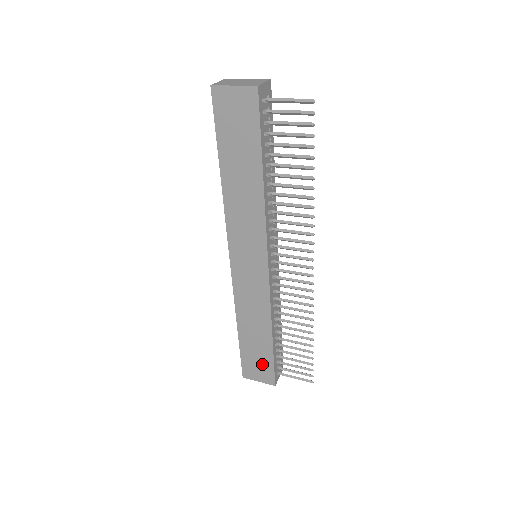
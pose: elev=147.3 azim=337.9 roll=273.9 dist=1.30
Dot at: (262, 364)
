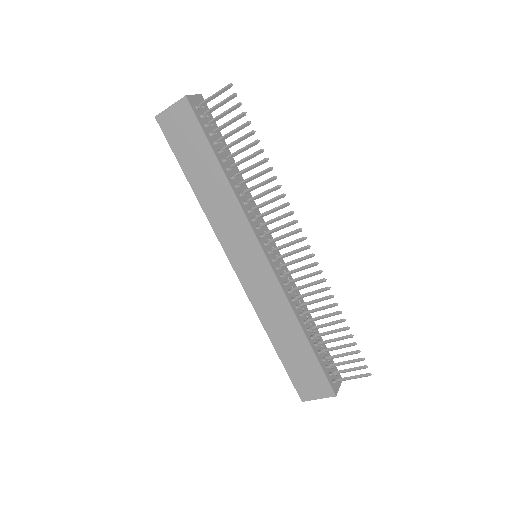
Dot at: (311, 374)
